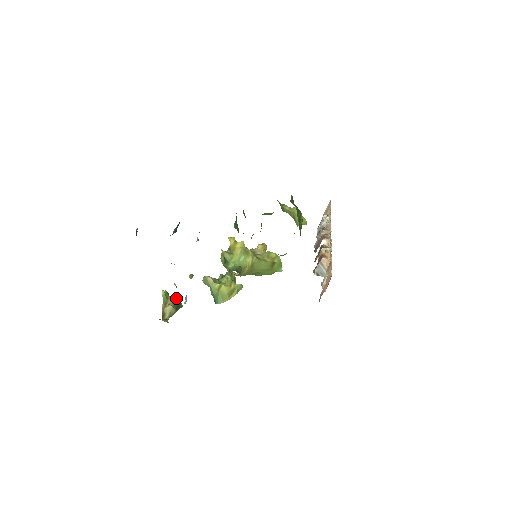
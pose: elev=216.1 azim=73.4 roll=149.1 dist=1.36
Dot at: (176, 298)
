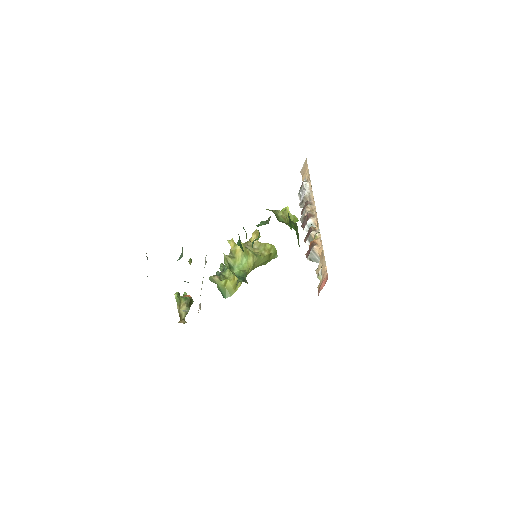
Dot at: (187, 297)
